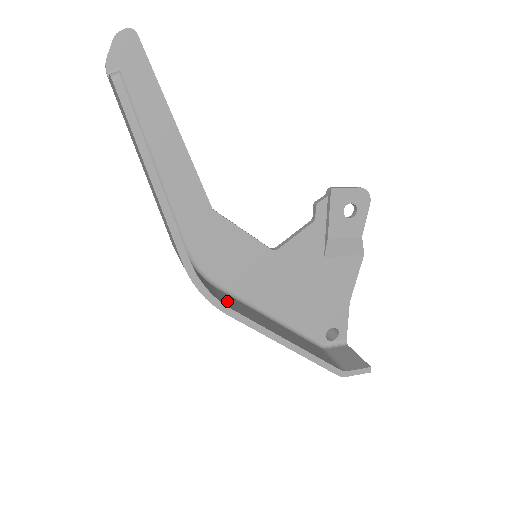
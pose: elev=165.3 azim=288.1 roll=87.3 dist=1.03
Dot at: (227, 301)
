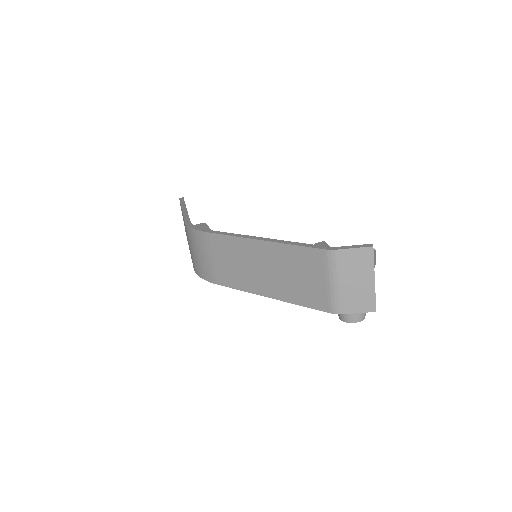
Dot at: occluded
